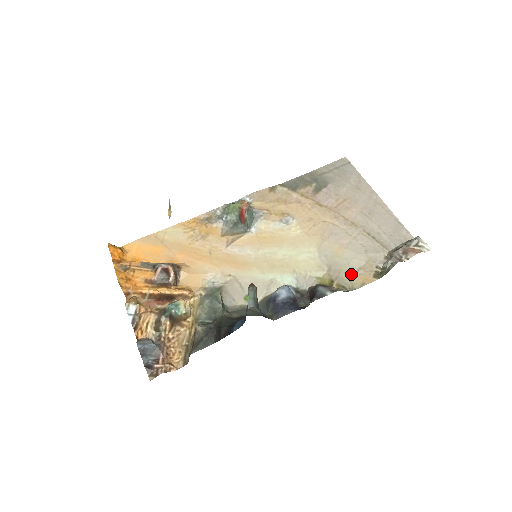
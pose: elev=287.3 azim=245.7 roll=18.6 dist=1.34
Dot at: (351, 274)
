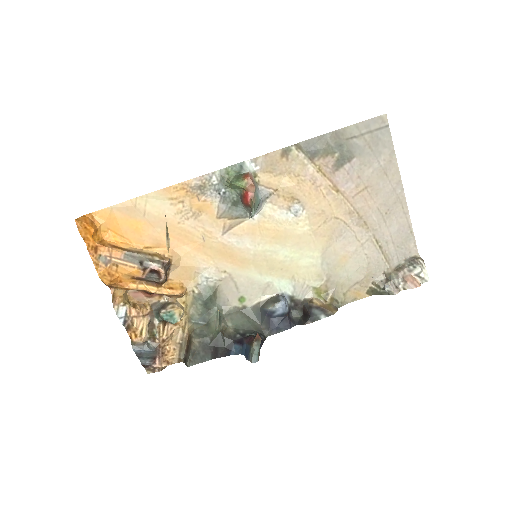
Dot at: (347, 288)
